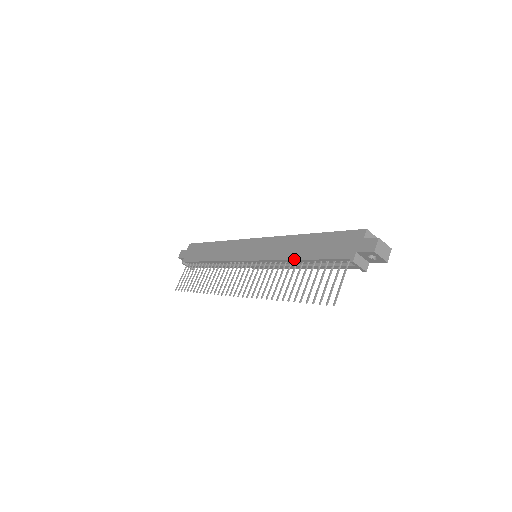
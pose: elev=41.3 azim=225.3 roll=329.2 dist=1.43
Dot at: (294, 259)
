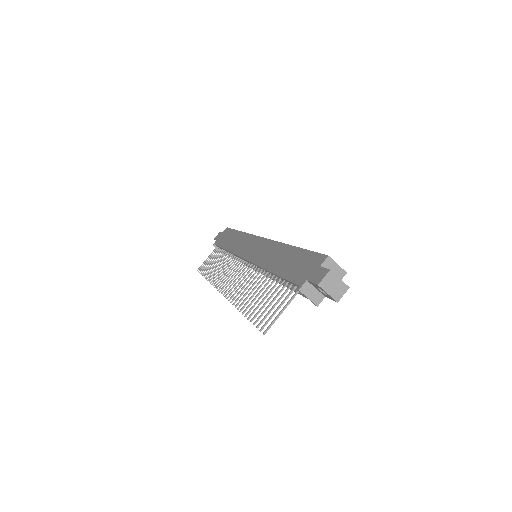
Dot at: (267, 269)
